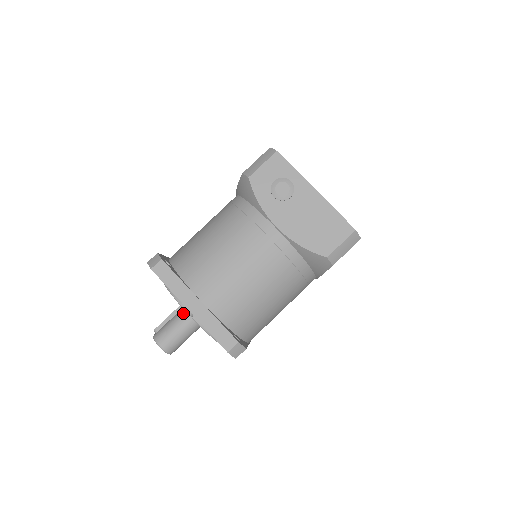
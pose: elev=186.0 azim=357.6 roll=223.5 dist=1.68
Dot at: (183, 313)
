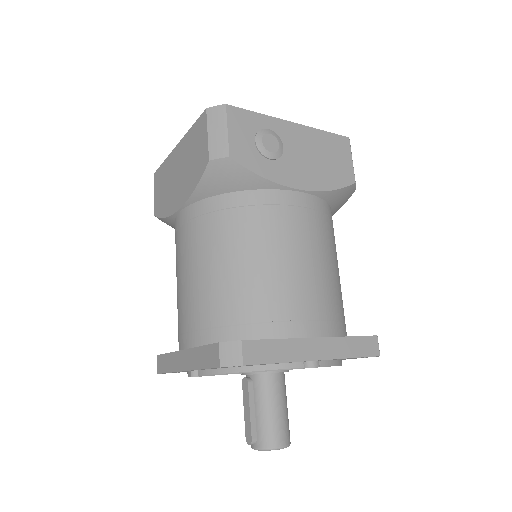
Dot at: (265, 386)
